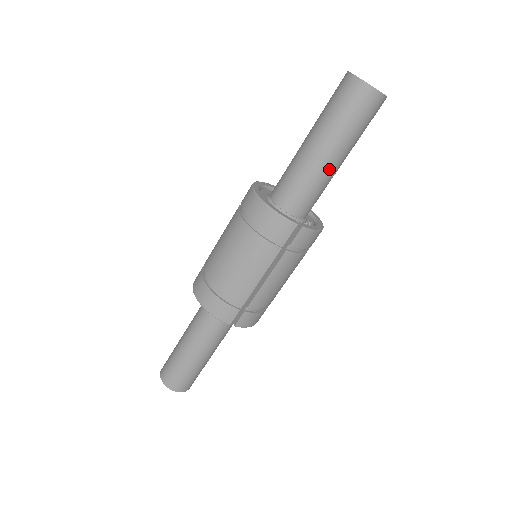
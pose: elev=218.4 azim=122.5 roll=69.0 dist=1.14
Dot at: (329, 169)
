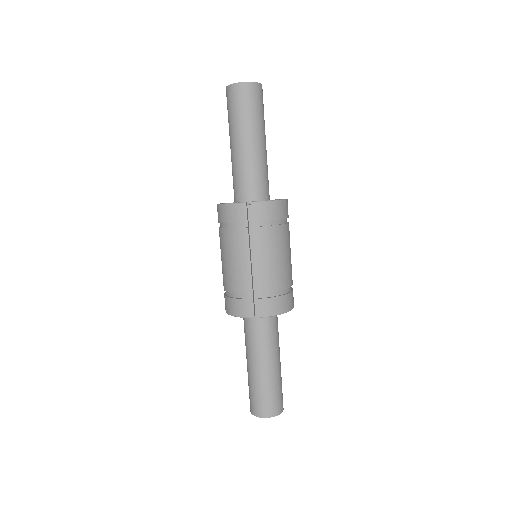
Dot at: (251, 153)
